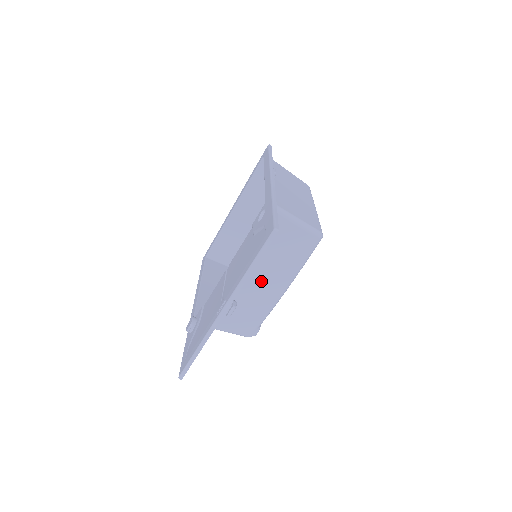
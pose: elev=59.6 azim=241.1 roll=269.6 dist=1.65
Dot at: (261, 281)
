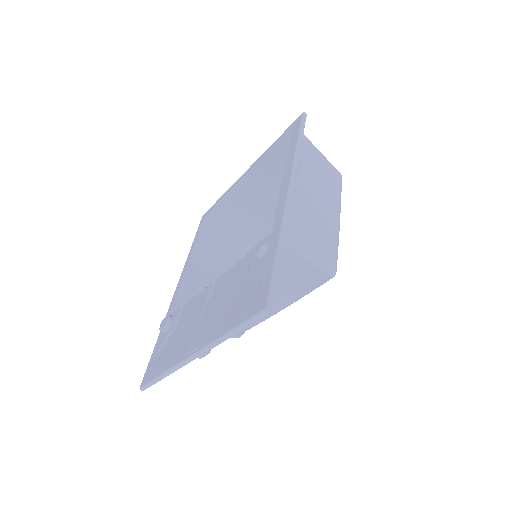
Dot at: occluded
